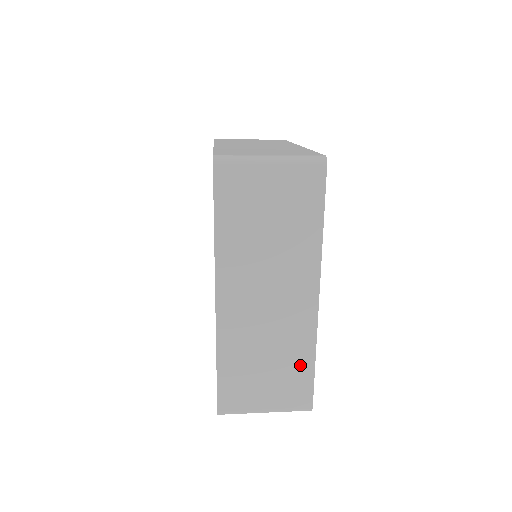
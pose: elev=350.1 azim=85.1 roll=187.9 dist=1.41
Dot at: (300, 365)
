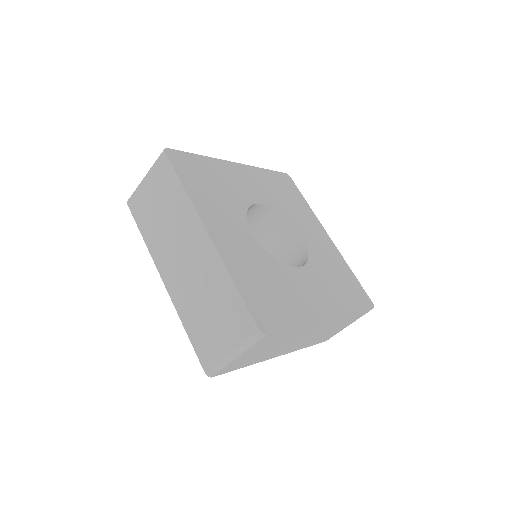
Dot at: (228, 295)
